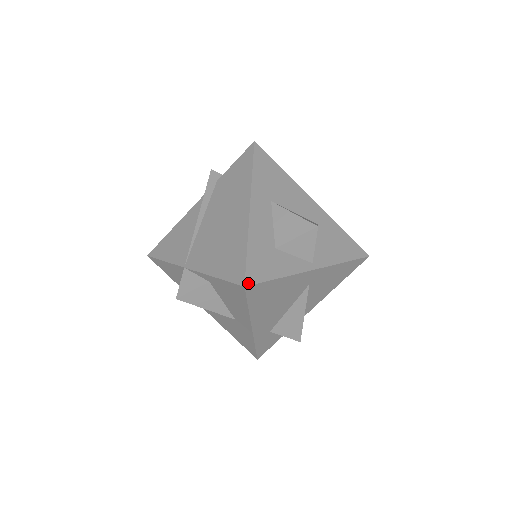
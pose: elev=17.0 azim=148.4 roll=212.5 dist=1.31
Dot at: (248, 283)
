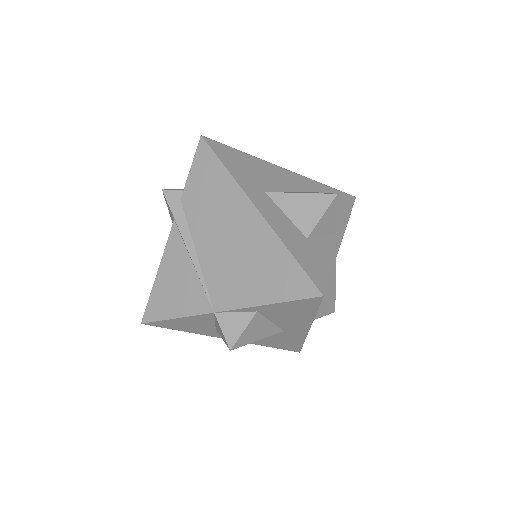
Dot at: (322, 290)
